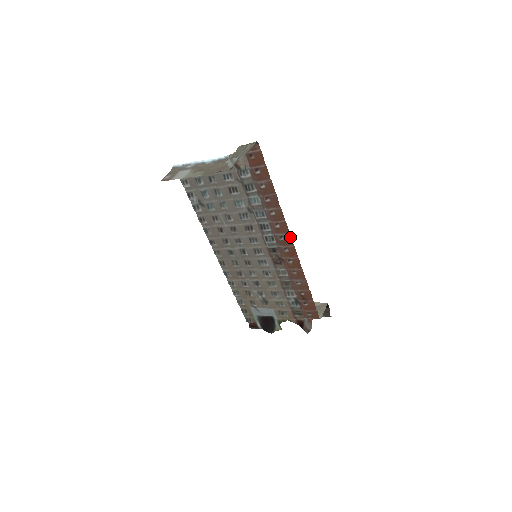
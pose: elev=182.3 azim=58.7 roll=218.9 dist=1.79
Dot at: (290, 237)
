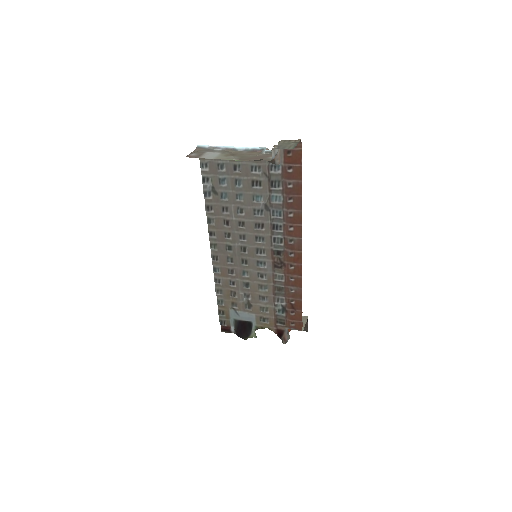
Dot at: (301, 242)
